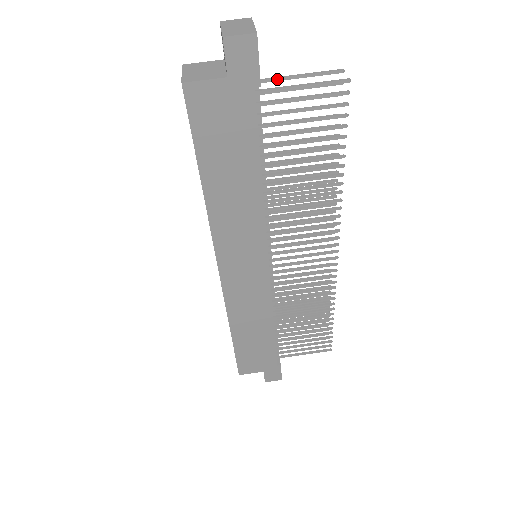
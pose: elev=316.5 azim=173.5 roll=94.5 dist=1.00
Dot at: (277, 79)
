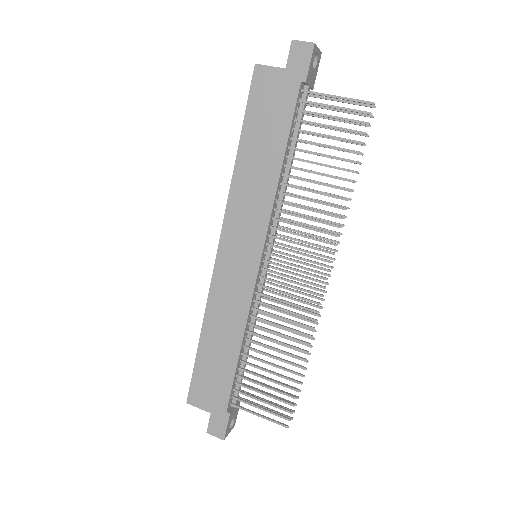
Dot at: (324, 97)
